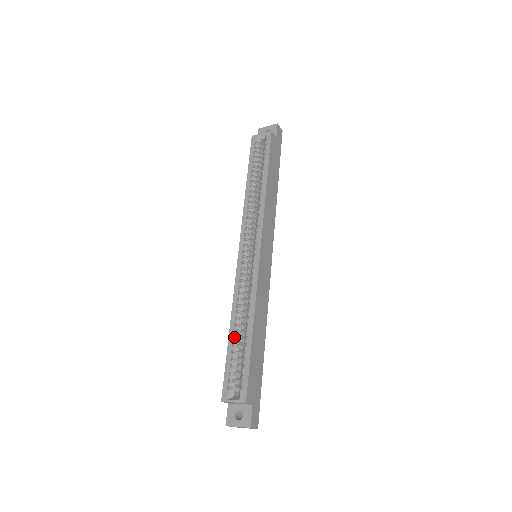
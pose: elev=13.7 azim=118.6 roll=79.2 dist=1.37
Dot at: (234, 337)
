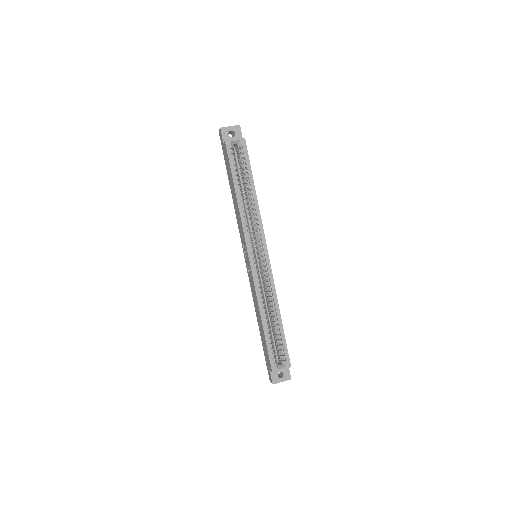
Dot at: (267, 326)
